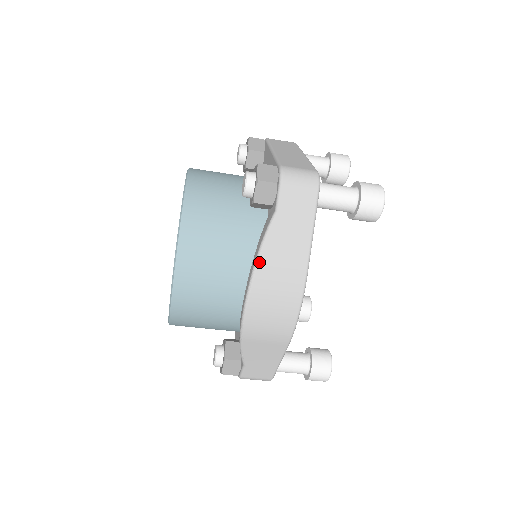
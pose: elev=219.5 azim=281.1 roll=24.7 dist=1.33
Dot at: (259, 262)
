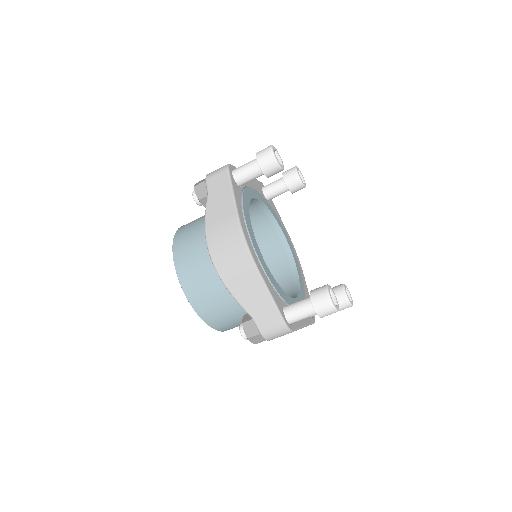
Dot at: (206, 224)
